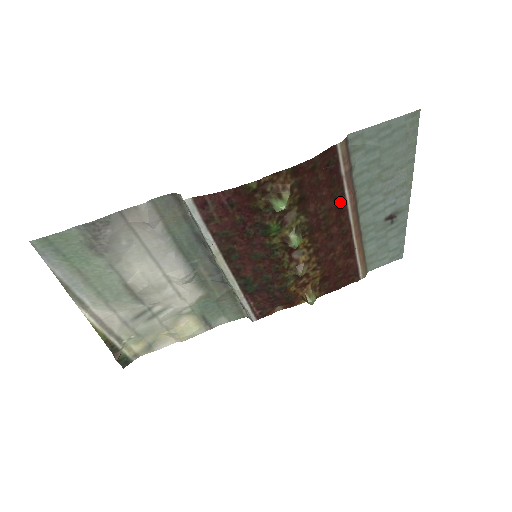
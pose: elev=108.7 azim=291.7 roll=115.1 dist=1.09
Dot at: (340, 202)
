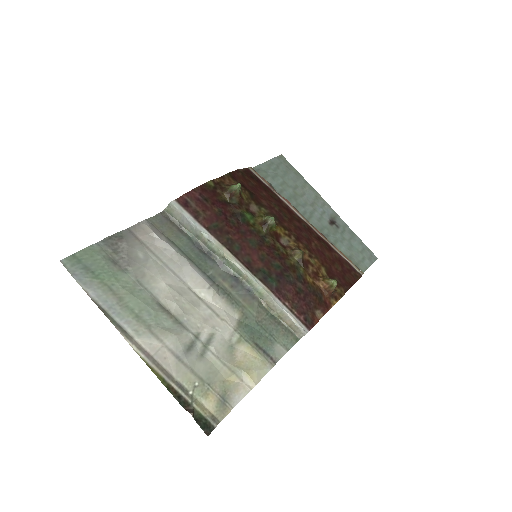
Dot at: (282, 204)
